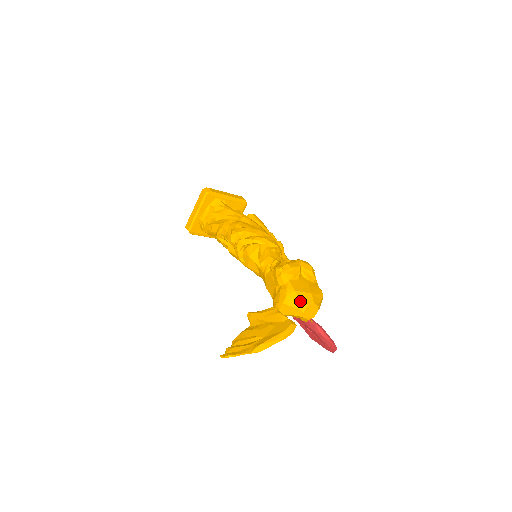
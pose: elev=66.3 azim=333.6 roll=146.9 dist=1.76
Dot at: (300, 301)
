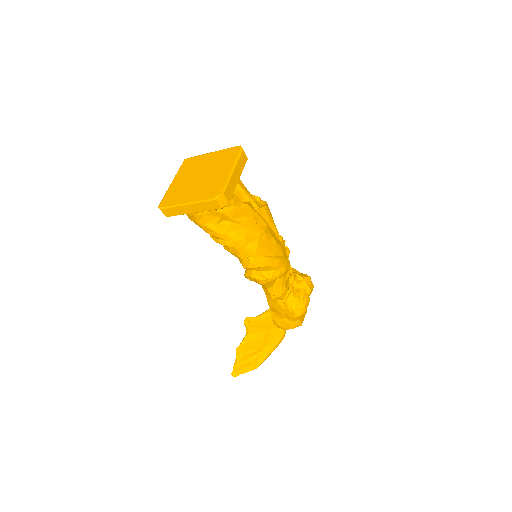
Dot at: occluded
